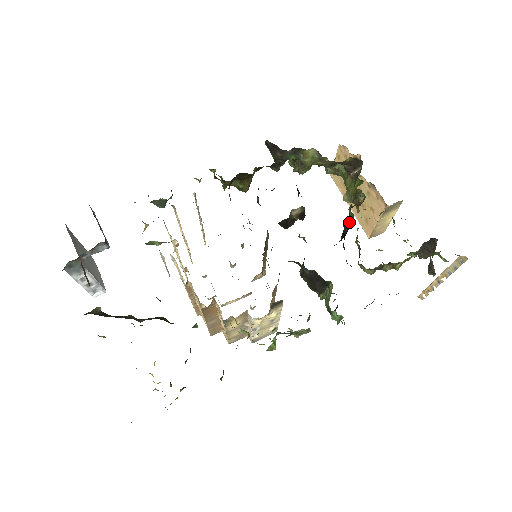
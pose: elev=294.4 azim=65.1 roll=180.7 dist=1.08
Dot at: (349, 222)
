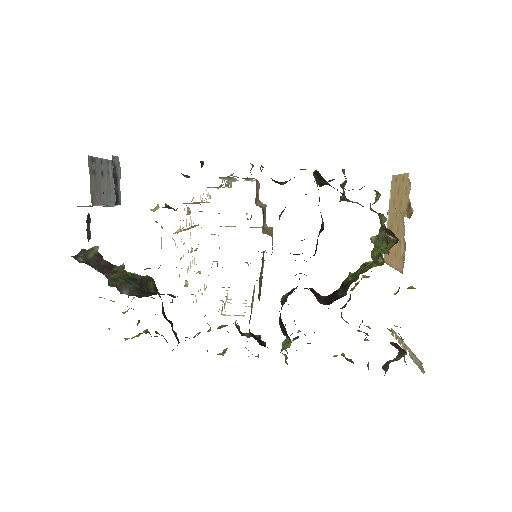
Dot at: (346, 291)
